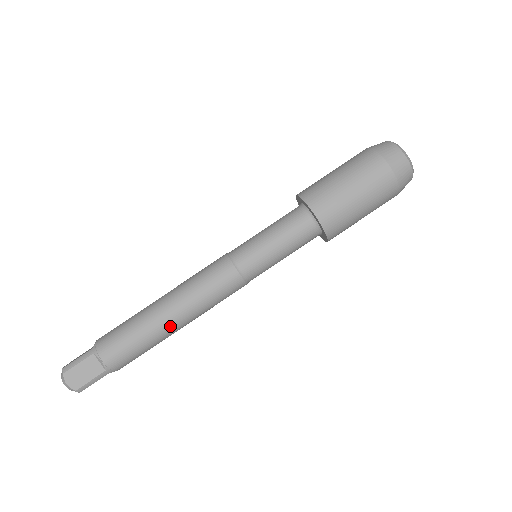
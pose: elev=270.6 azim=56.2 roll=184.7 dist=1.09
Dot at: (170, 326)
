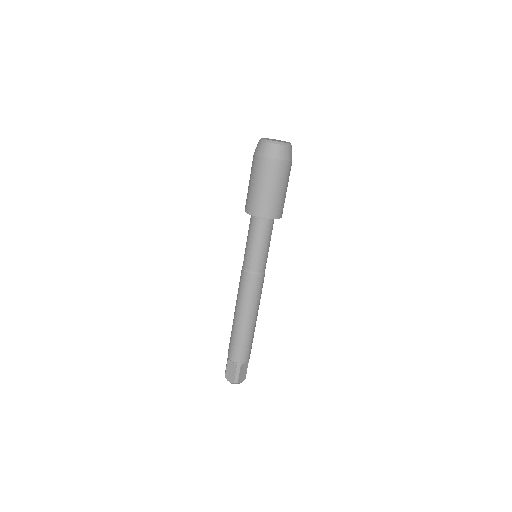
Dot at: (243, 323)
